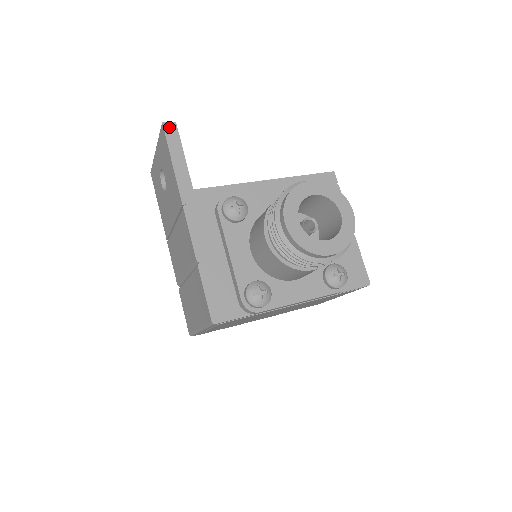
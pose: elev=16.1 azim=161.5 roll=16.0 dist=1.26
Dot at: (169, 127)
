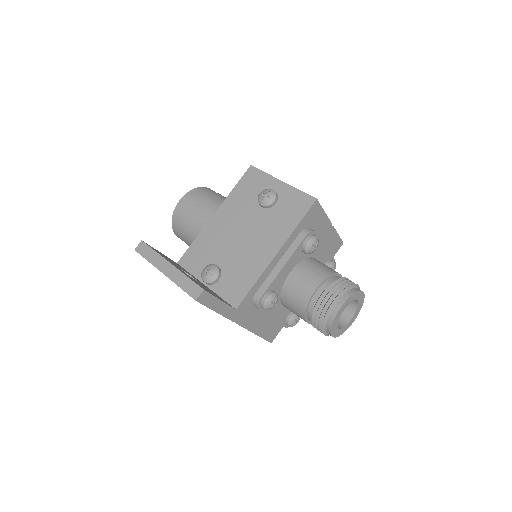
Dot at: (202, 298)
